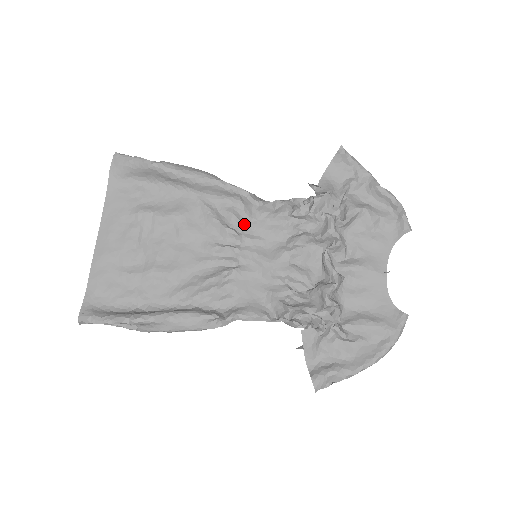
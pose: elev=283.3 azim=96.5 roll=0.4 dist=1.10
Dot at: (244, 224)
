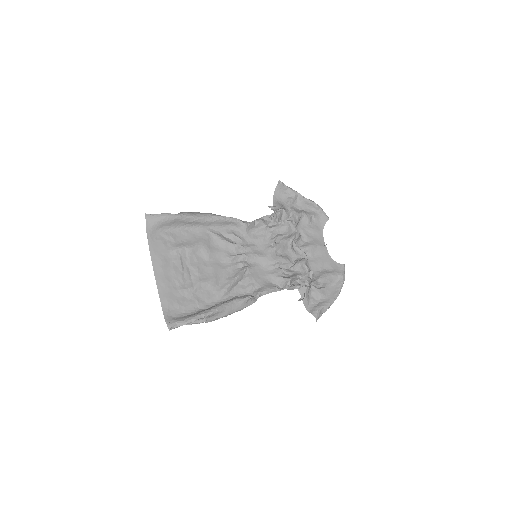
Dot at: (241, 239)
